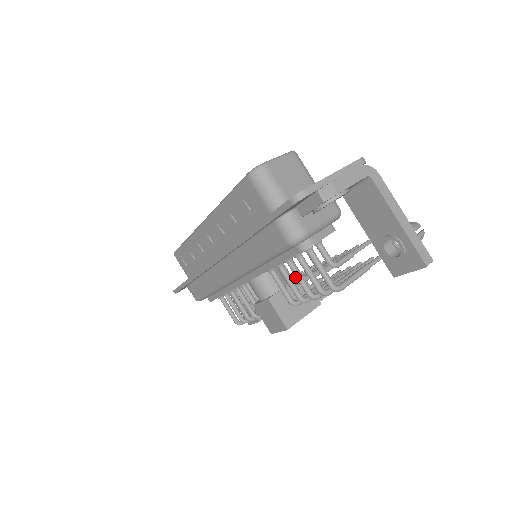
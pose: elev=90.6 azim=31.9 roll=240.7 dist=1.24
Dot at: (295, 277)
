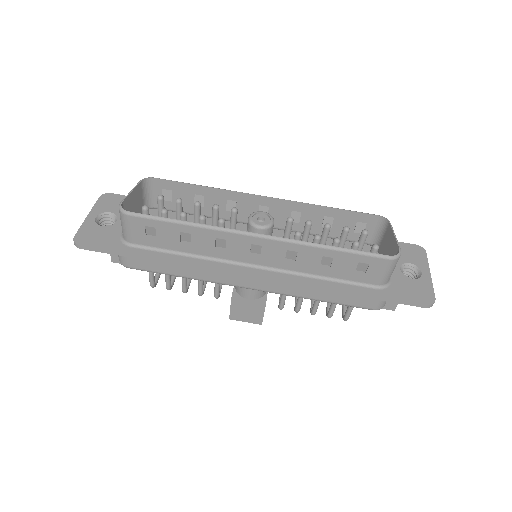
Dot at: occluded
